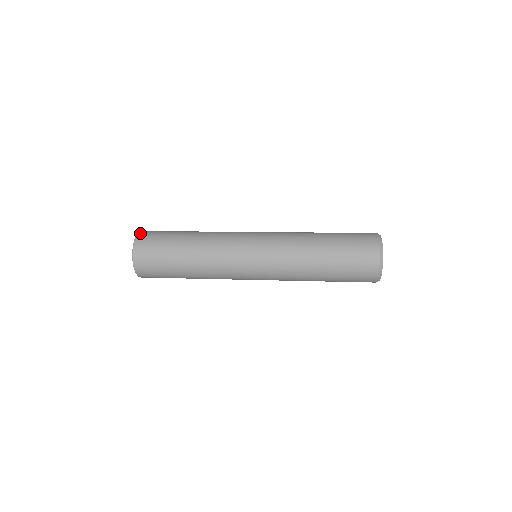
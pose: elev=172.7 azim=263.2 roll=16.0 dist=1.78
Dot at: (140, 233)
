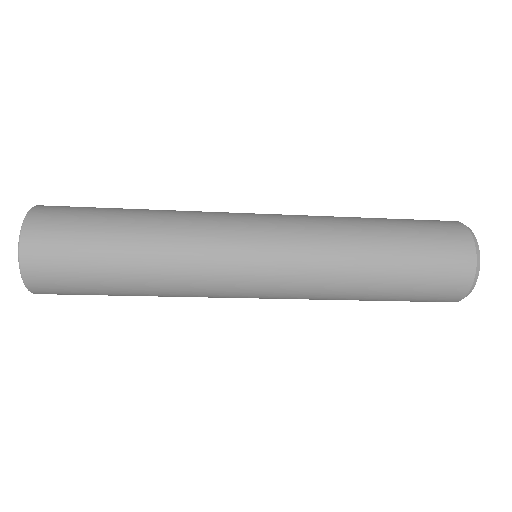
Dot at: (40, 205)
